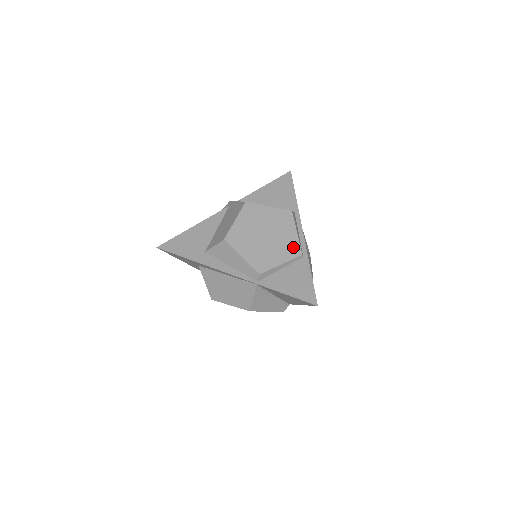
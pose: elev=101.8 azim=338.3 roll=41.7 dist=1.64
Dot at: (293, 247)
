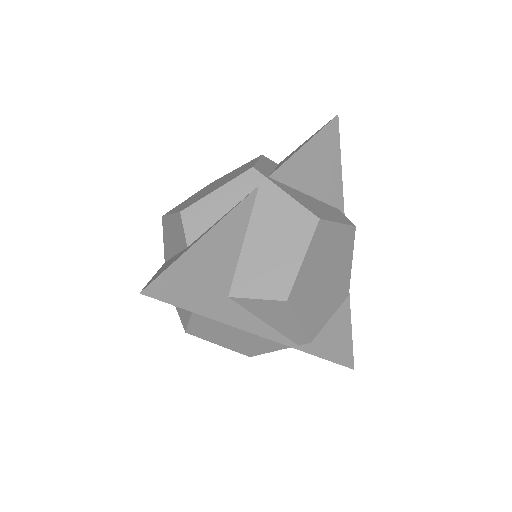
Dot at: (345, 287)
